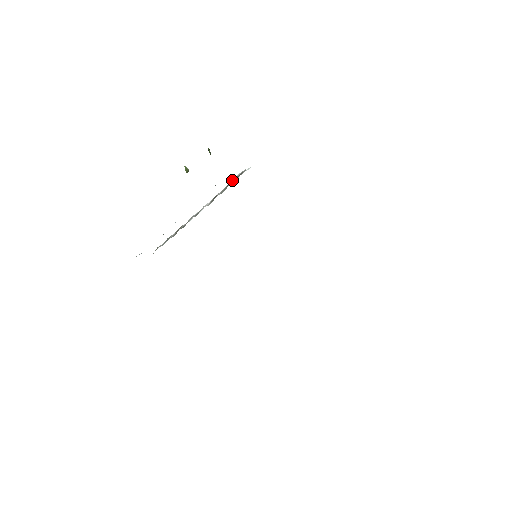
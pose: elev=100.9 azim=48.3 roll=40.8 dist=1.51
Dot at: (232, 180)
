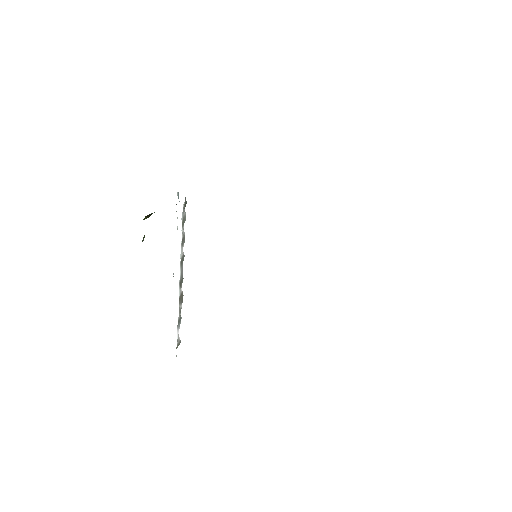
Dot at: (182, 220)
